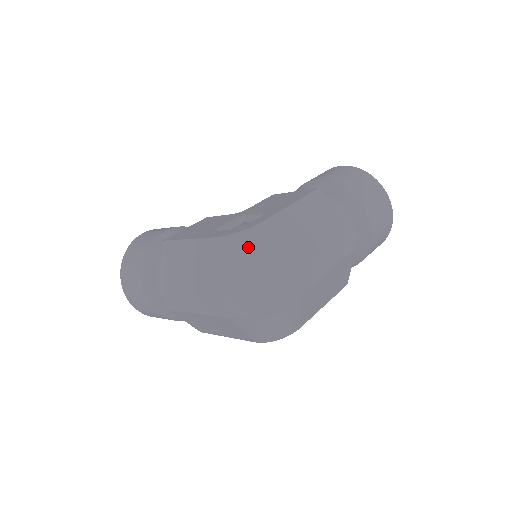
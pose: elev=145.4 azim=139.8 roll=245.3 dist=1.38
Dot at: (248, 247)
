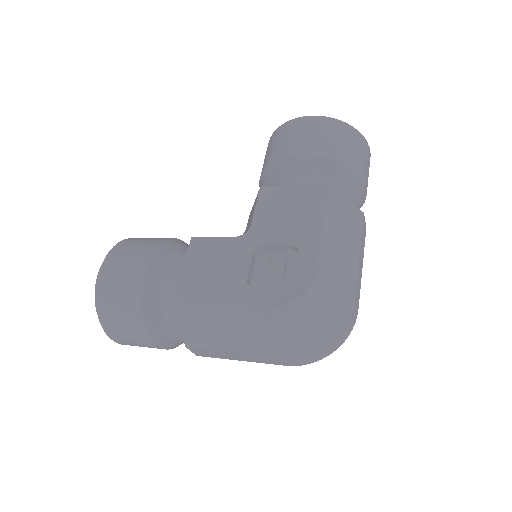
Dot at: (312, 309)
